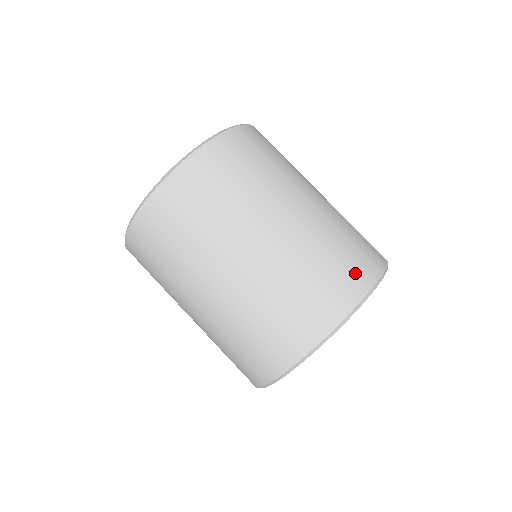
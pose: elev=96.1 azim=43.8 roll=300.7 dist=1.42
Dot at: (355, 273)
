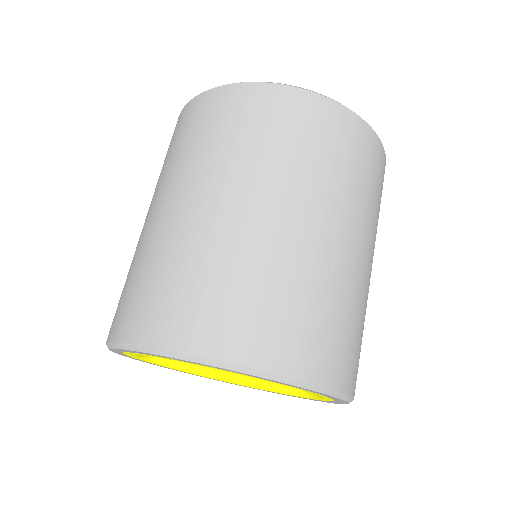
Dot at: (235, 328)
